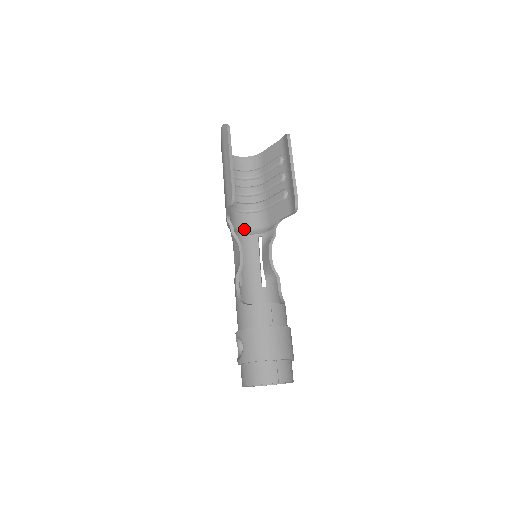
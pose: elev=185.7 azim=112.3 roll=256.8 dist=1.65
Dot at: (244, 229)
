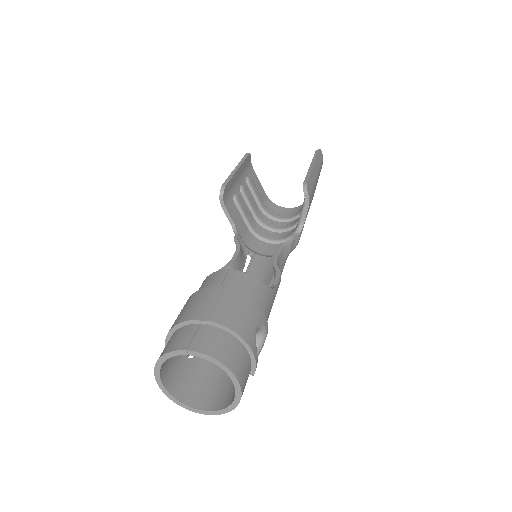
Dot at: (270, 255)
